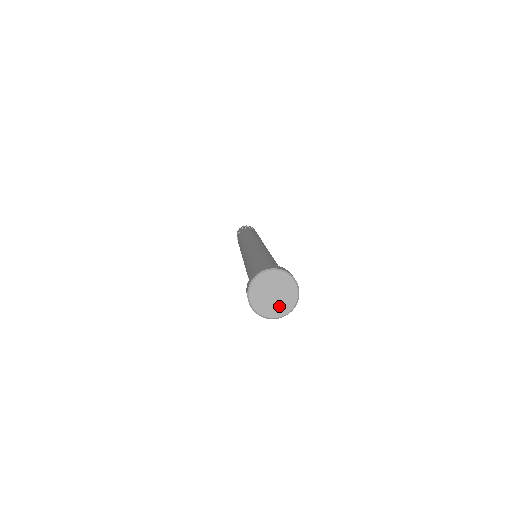
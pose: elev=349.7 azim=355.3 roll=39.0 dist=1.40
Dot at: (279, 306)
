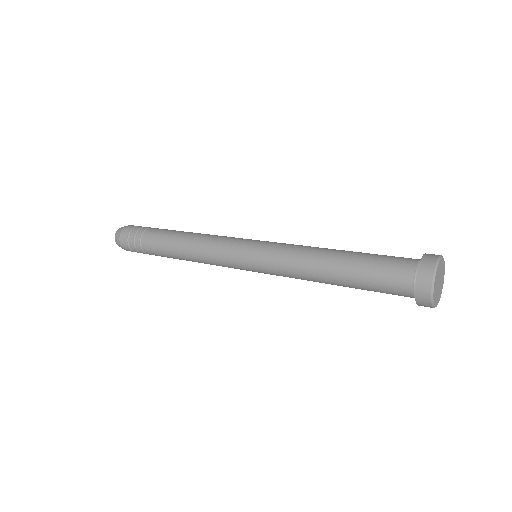
Dot at: (441, 287)
